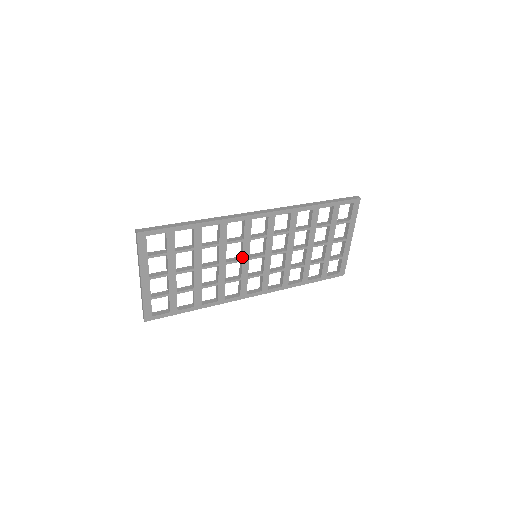
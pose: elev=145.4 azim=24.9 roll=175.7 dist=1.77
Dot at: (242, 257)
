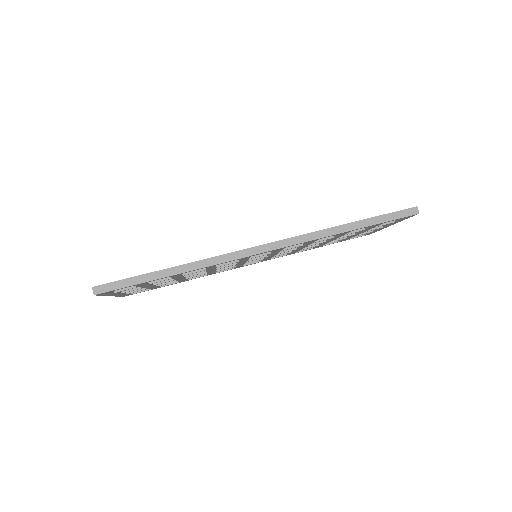
Dot at: (237, 263)
